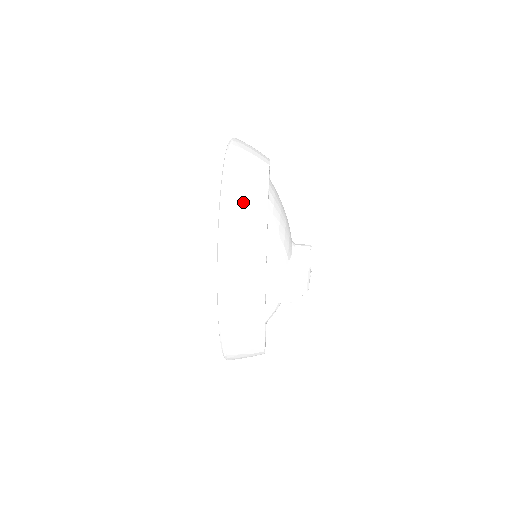
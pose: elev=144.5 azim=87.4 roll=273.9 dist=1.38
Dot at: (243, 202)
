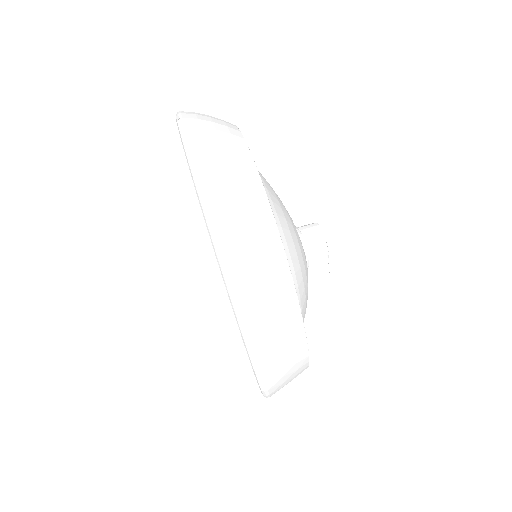
Dot at: (287, 381)
